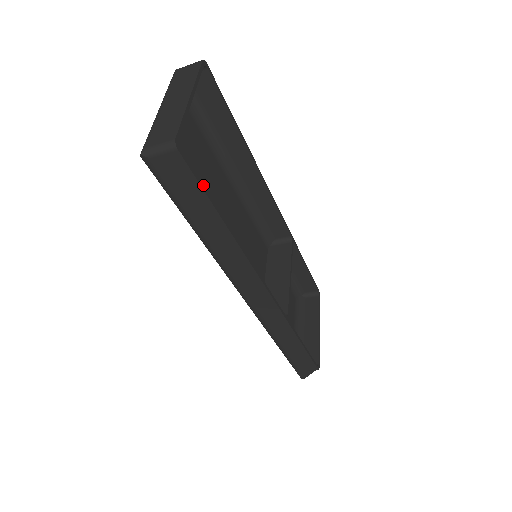
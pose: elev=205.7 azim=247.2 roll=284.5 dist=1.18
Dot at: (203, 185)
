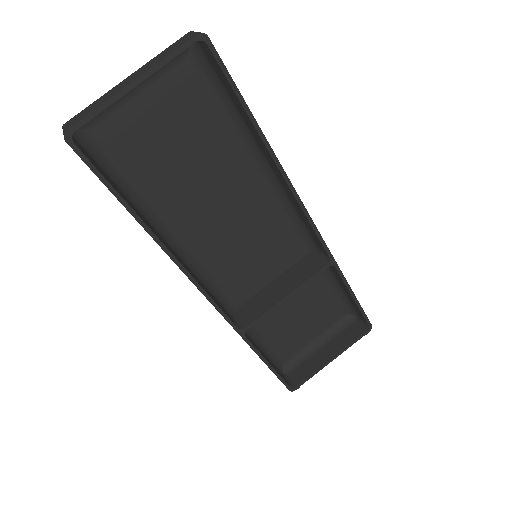
Dot at: (107, 180)
